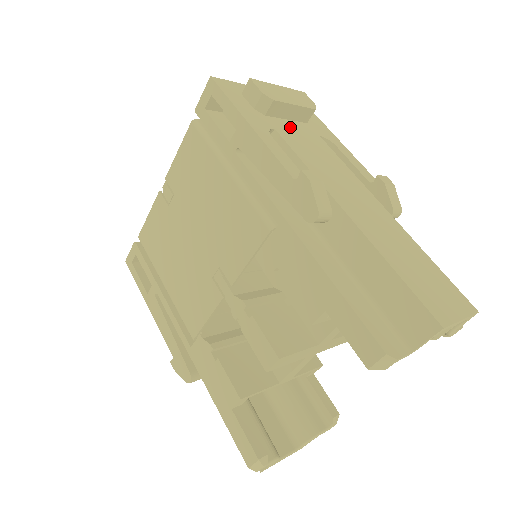
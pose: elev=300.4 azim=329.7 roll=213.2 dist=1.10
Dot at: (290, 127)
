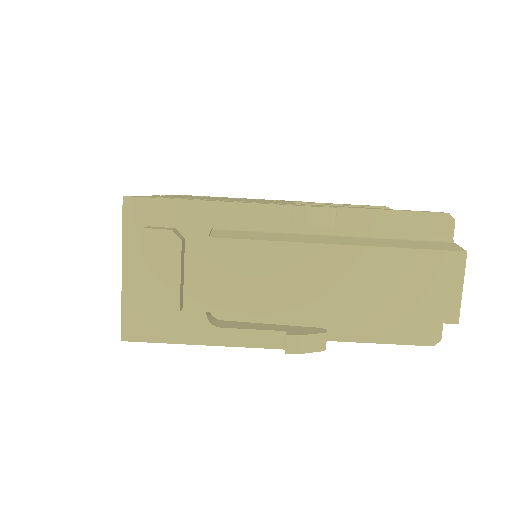
Dot at: (199, 281)
